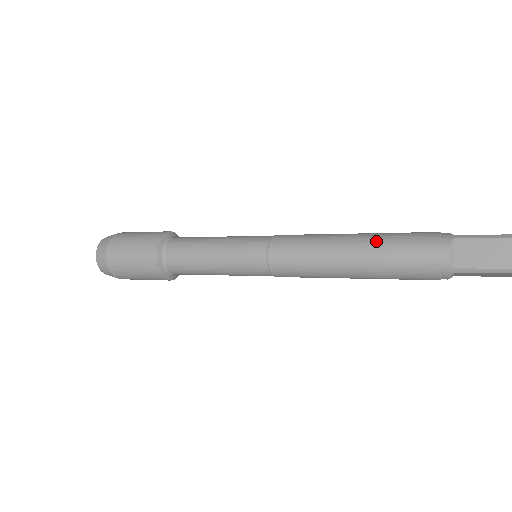
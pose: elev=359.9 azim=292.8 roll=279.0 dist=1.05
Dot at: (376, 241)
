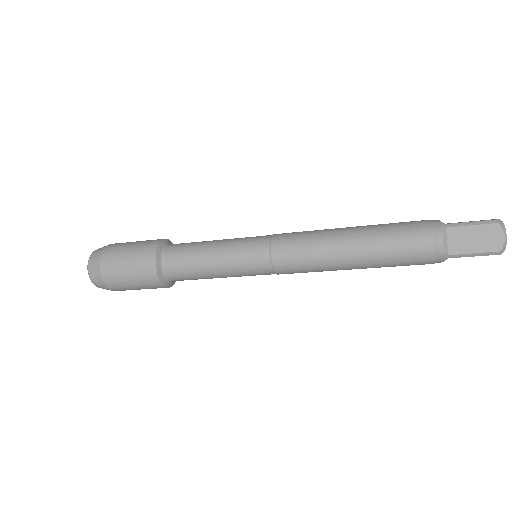
Dot at: (375, 236)
